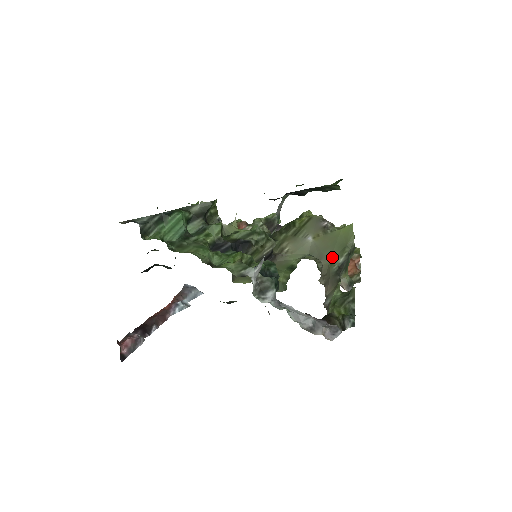
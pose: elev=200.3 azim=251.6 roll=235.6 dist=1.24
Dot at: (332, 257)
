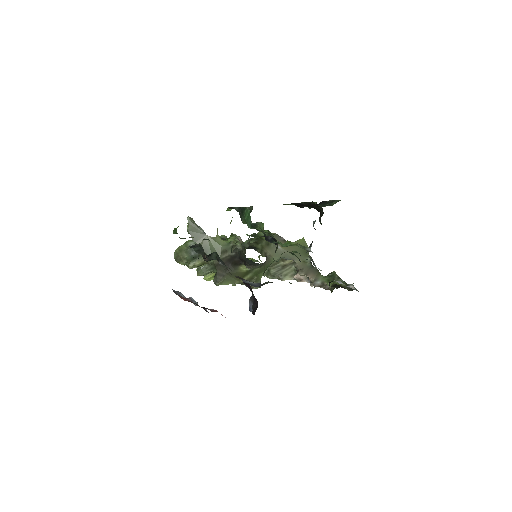
Dot at: (302, 258)
